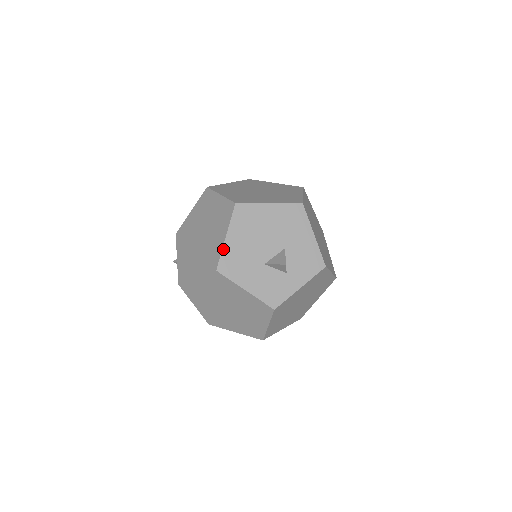
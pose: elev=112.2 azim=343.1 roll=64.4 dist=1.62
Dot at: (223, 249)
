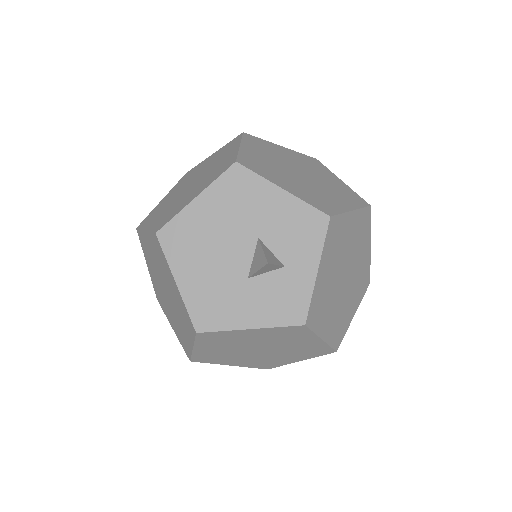
Dot at: (184, 301)
